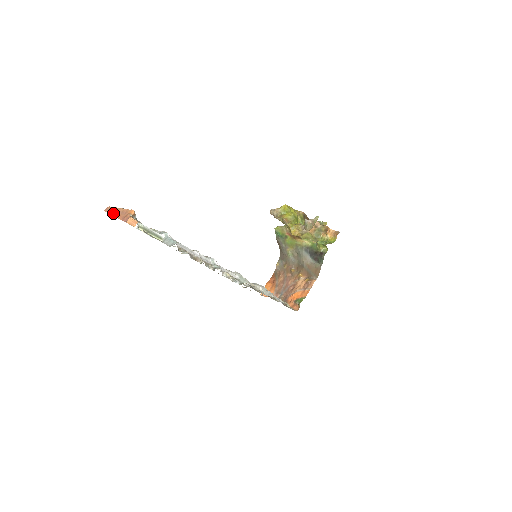
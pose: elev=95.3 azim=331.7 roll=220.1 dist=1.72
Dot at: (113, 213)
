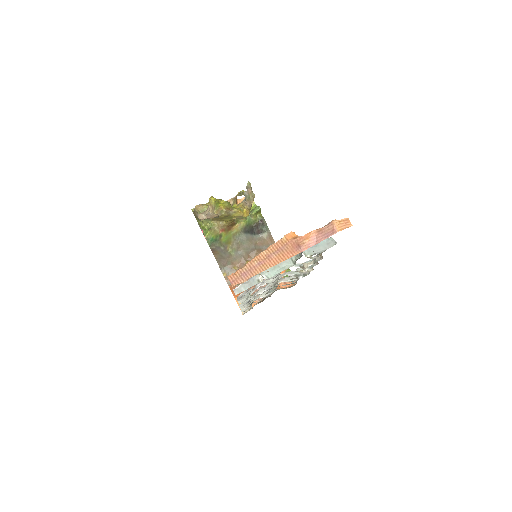
Dot at: (261, 267)
